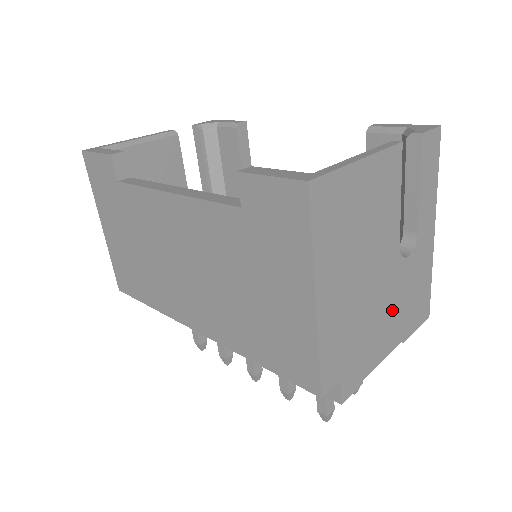
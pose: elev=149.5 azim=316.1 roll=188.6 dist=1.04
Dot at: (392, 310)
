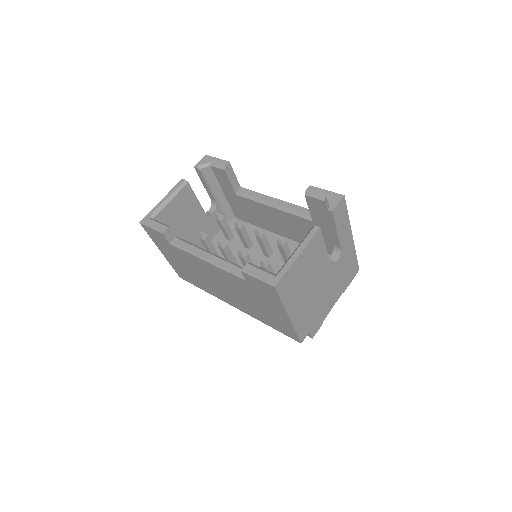
Dot at: (333, 287)
